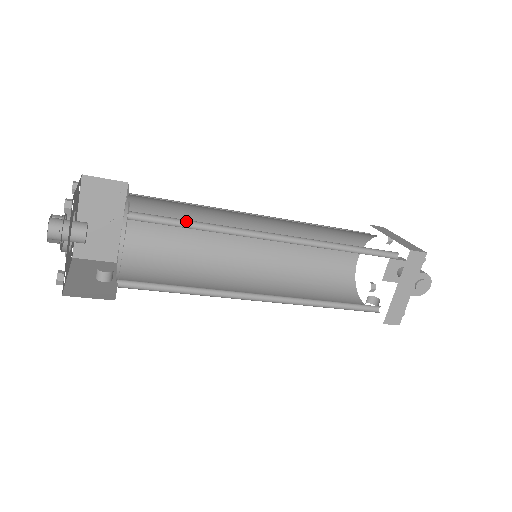
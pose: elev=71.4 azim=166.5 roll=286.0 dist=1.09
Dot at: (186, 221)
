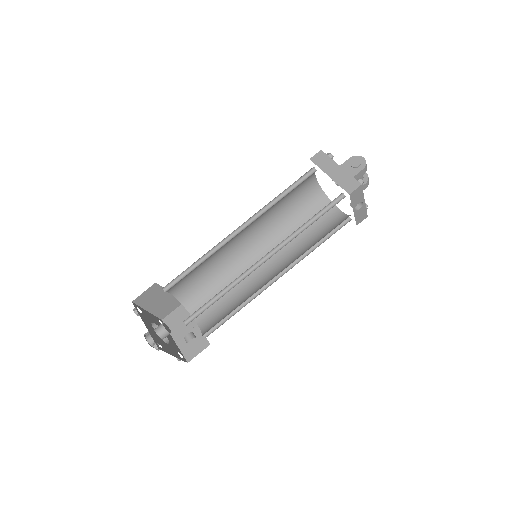
Dot at: (192, 269)
